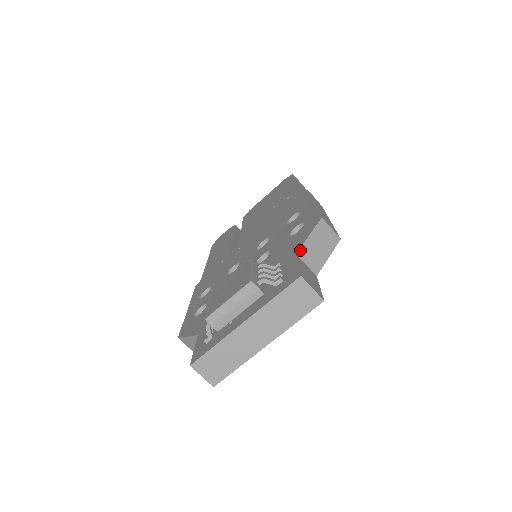
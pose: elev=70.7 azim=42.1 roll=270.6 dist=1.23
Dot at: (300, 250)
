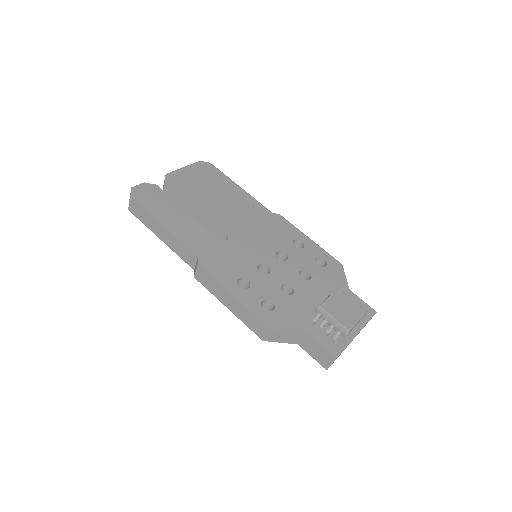
Dot at: (348, 287)
